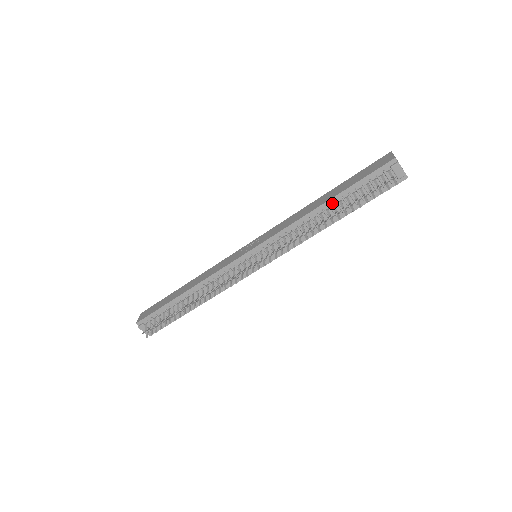
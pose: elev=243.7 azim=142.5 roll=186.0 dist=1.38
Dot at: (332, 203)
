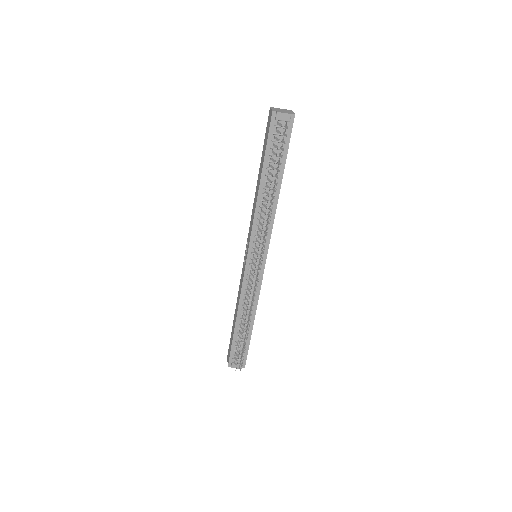
Dot at: (265, 178)
